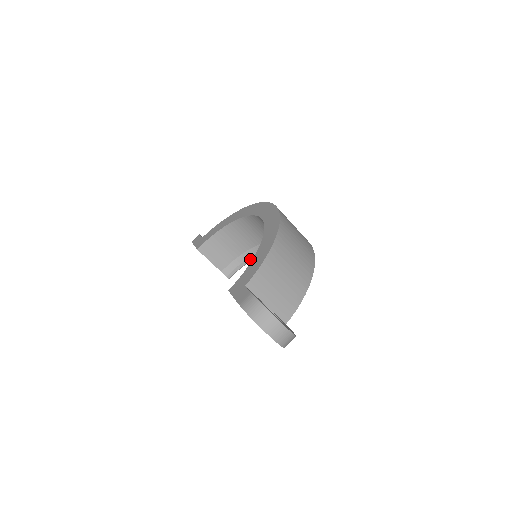
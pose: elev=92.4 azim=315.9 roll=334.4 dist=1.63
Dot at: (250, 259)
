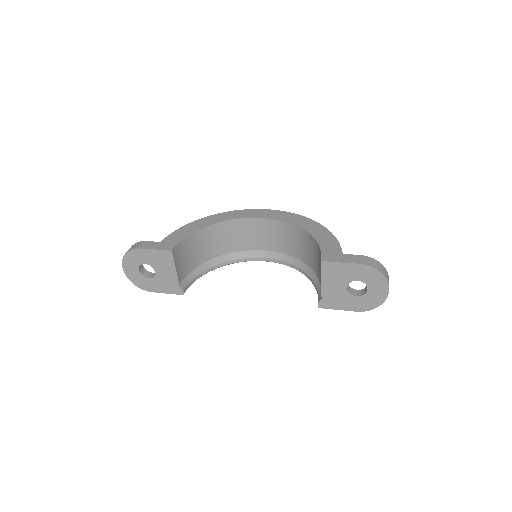
Dot at: (204, 273)
